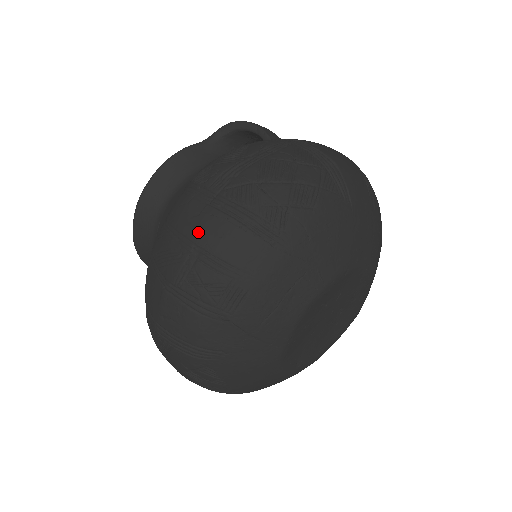
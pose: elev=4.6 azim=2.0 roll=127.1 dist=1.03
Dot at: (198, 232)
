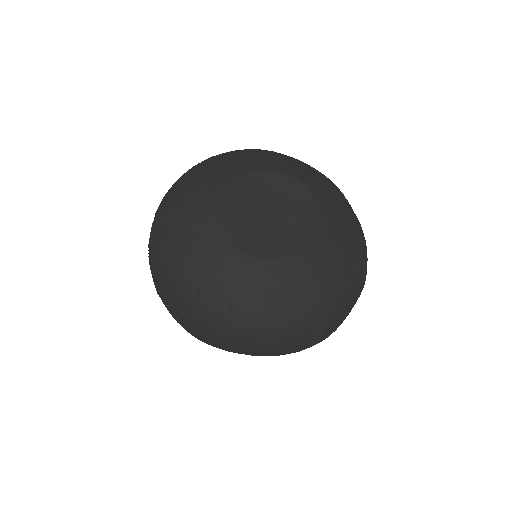
Dot at: occluded
